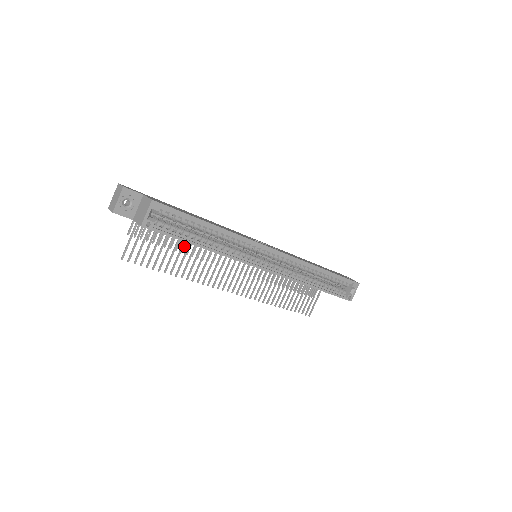
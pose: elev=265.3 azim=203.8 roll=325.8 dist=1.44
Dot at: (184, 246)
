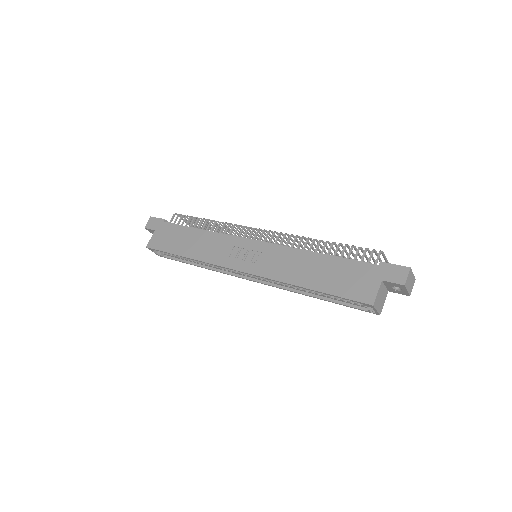
Dot at: occluded
